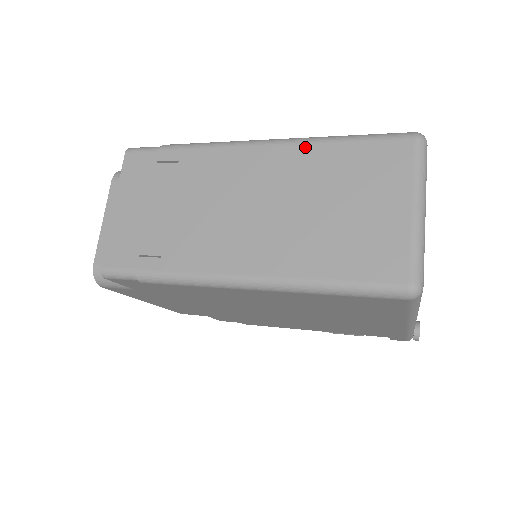
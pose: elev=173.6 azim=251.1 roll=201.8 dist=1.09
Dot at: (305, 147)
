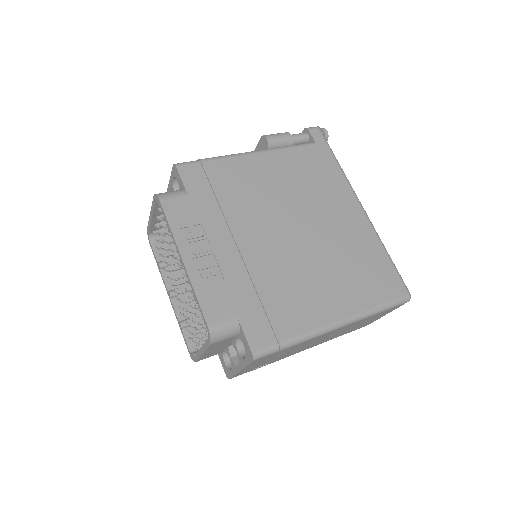
Dot at: (362, 320)
